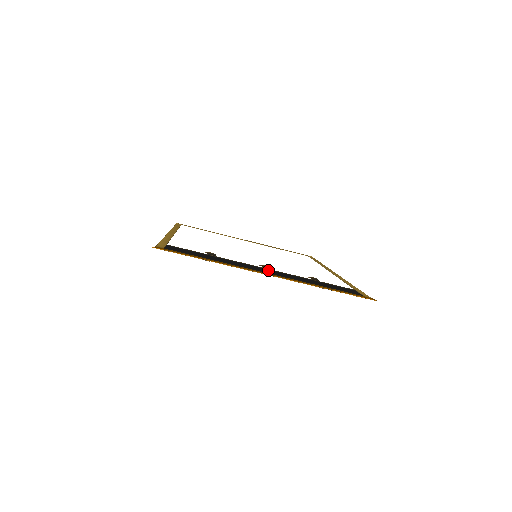
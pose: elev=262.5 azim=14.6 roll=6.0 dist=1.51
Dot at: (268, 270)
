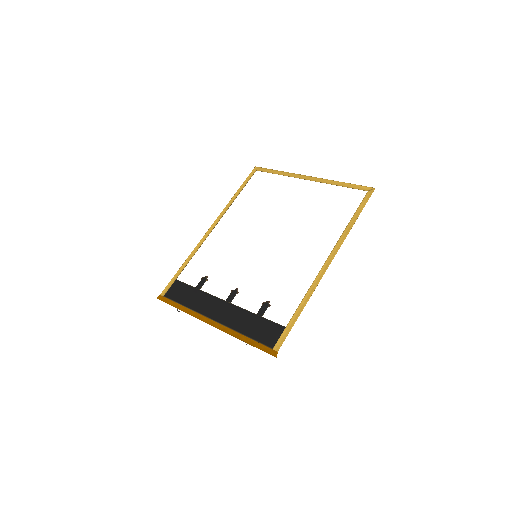
Dot at: (223, 308)
